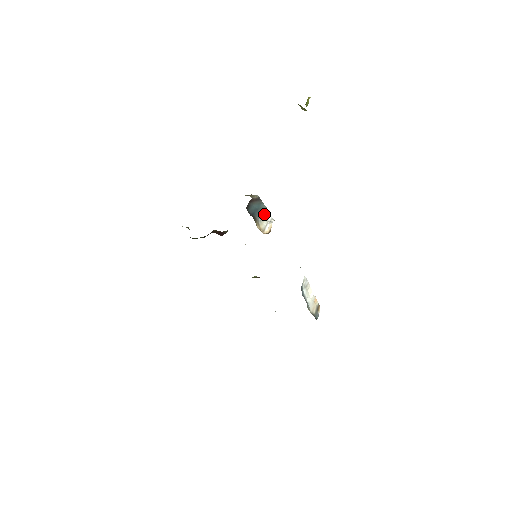
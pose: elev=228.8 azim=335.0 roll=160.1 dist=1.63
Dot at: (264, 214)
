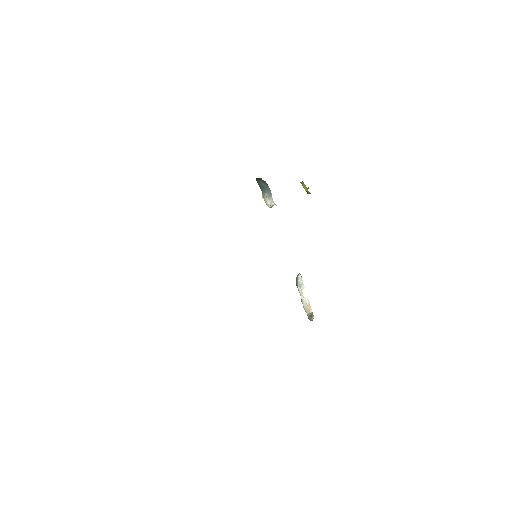
Dot at: (269, 196)
